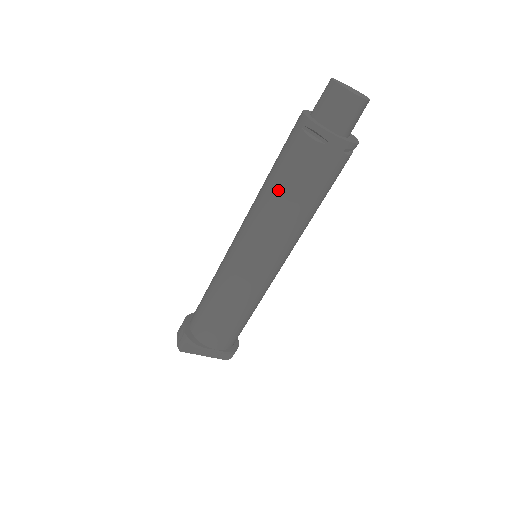
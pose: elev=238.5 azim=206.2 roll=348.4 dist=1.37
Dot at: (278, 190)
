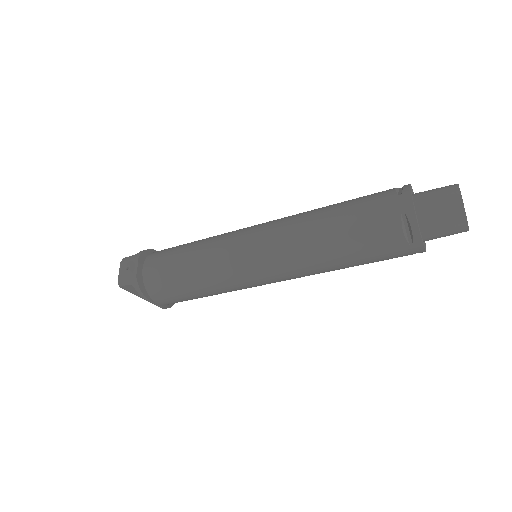
Dot at: (334, 242)
